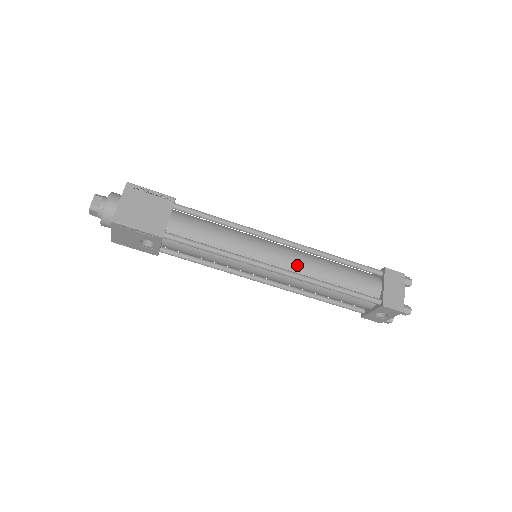
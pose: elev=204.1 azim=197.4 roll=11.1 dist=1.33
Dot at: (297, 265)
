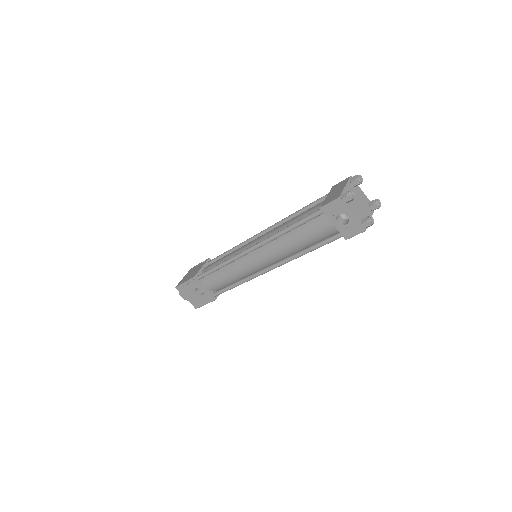
Dot at: (266, 236)
